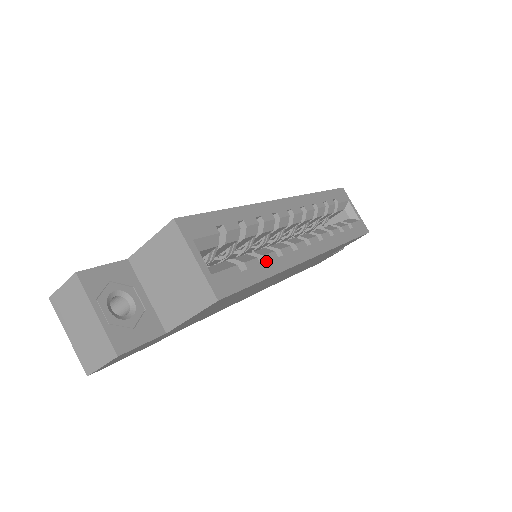
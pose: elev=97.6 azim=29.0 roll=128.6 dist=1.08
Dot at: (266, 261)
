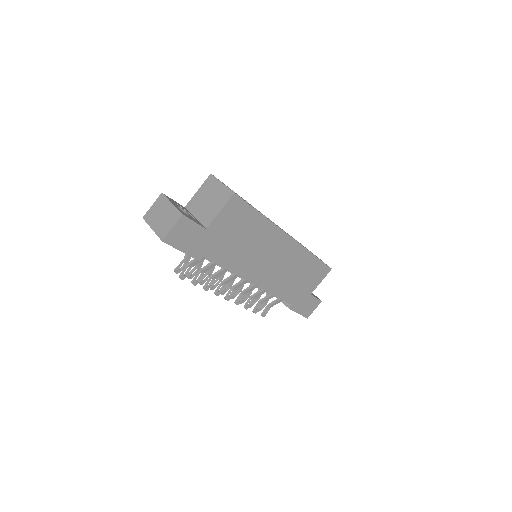
Dot at: occluded
